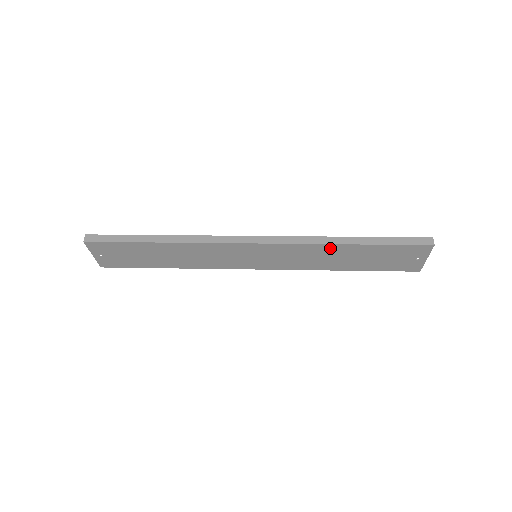
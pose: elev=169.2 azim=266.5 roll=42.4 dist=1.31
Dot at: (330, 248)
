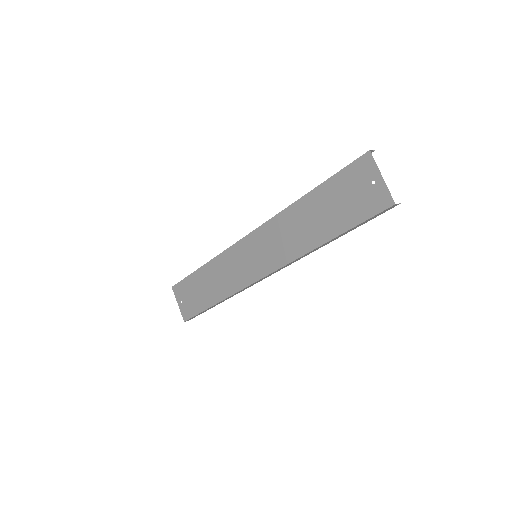
Dot at: (294, 211)
